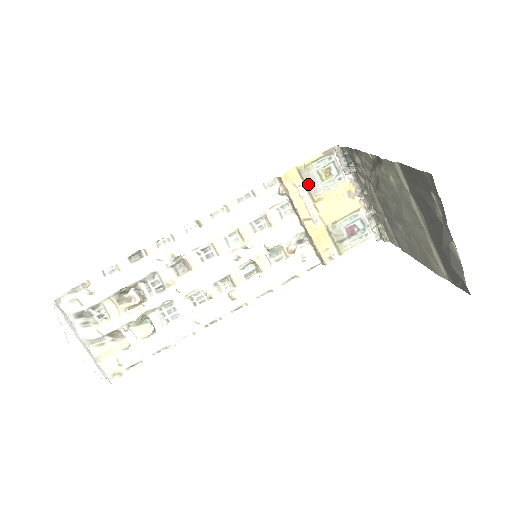
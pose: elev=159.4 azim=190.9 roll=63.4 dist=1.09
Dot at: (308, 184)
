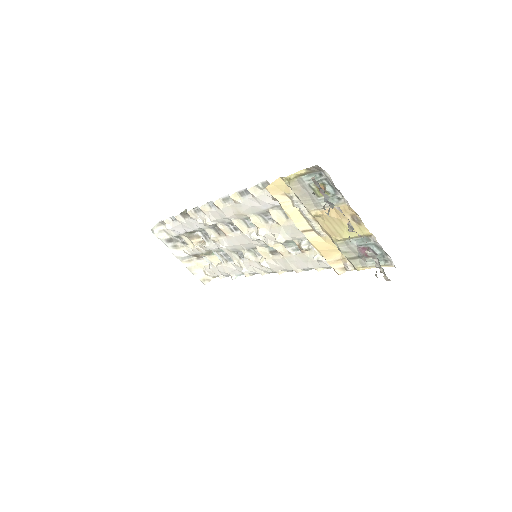
Dot at: (300, 198)
